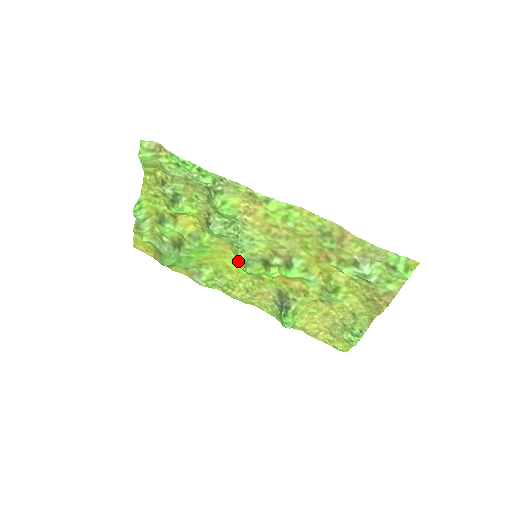
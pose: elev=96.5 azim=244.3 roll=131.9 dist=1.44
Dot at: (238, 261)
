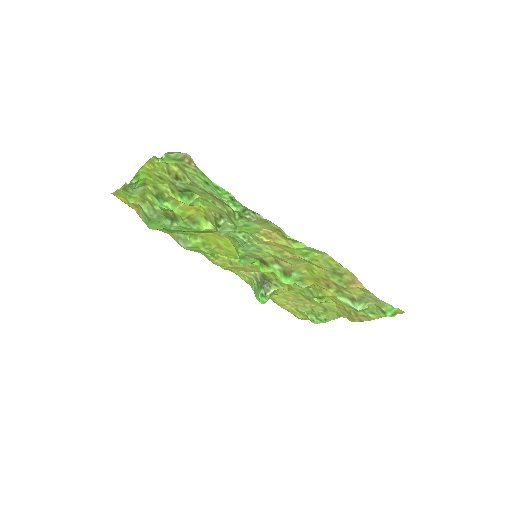
Dot at: (233, 247)
